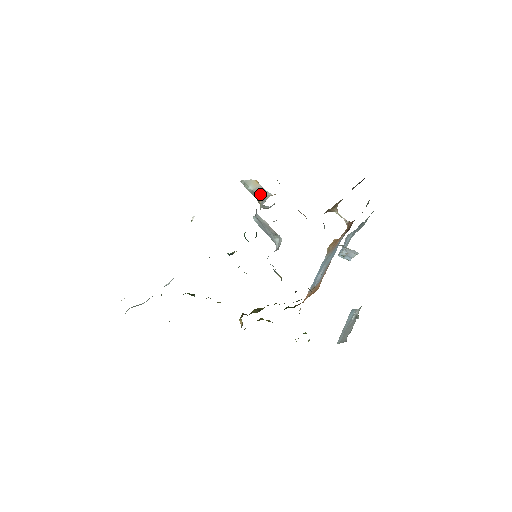
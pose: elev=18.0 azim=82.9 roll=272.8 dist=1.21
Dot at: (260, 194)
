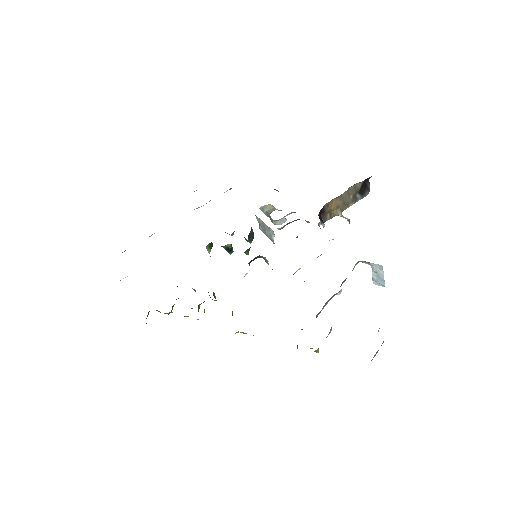
Dot at: (271, 212)
